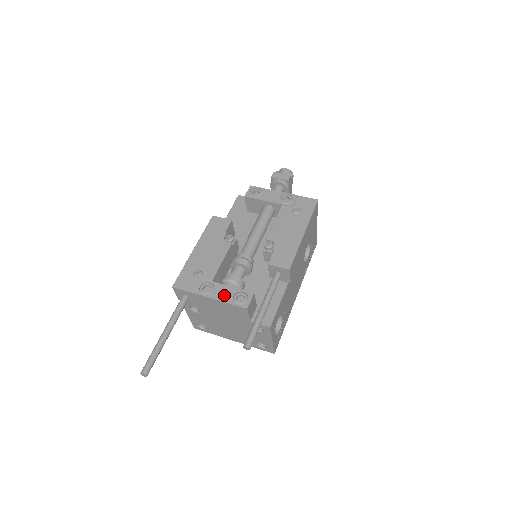
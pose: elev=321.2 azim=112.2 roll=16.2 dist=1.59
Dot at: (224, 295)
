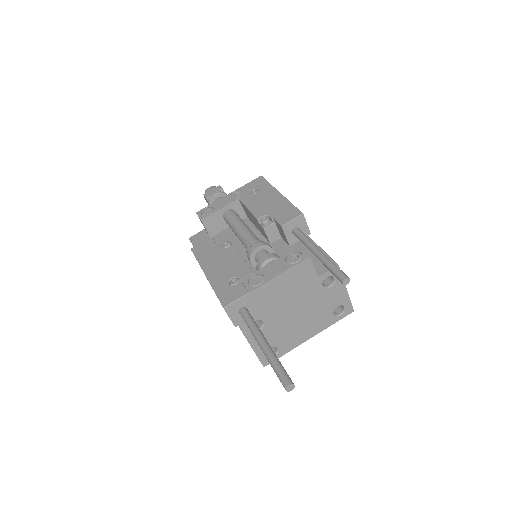
Dot at: (278, 269)
